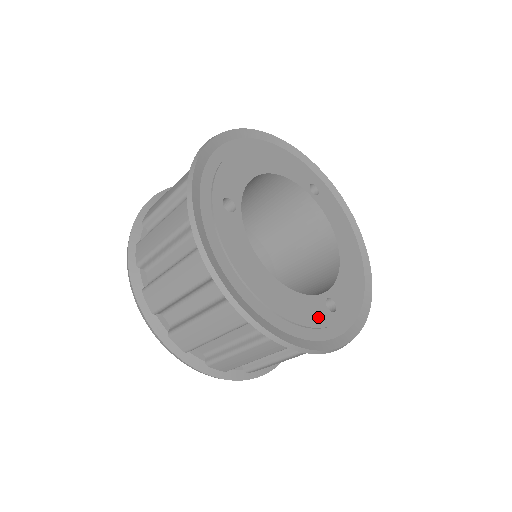
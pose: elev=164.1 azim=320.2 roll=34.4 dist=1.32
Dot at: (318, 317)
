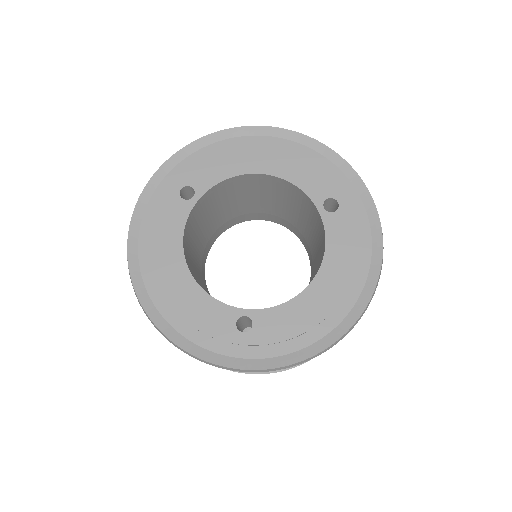
Dot at: (214, 325)
